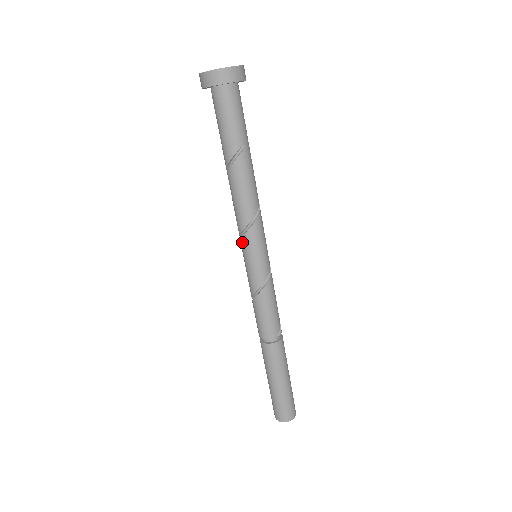
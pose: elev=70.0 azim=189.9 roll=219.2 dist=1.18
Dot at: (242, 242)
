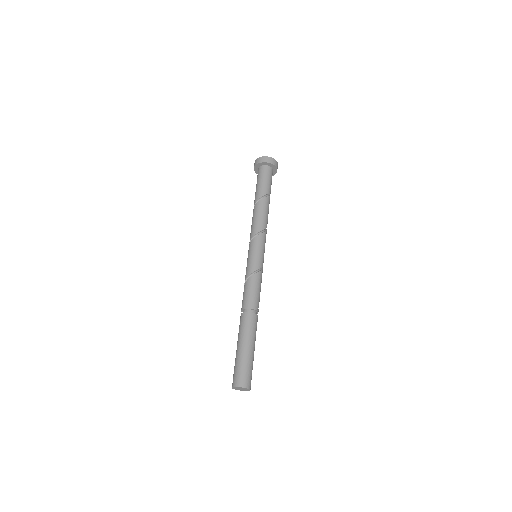
Dot at: (252, 241)
